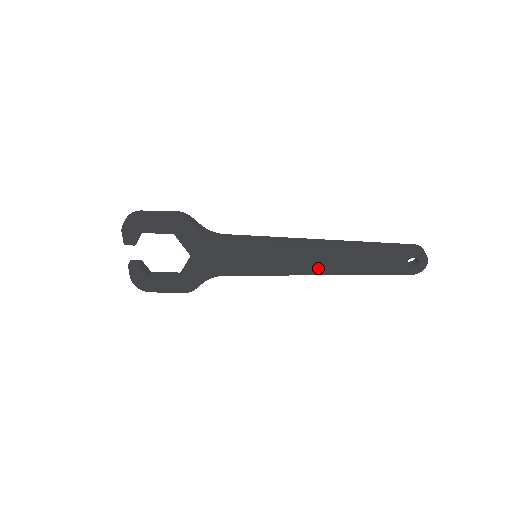
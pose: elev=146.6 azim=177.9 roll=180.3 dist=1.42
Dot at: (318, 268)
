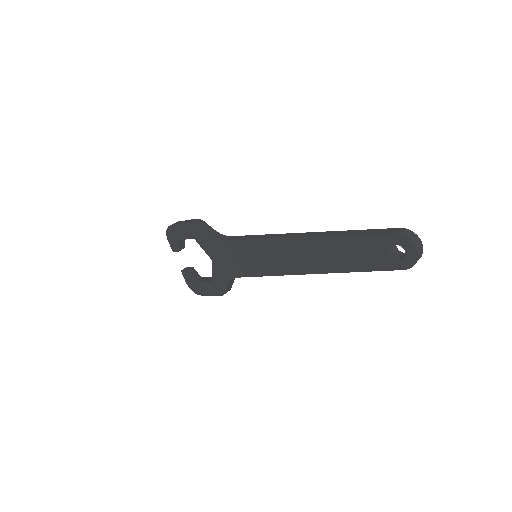
Dot at: (305, 265)
